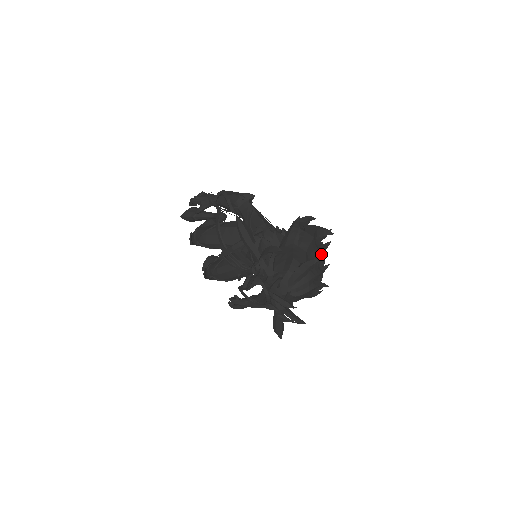
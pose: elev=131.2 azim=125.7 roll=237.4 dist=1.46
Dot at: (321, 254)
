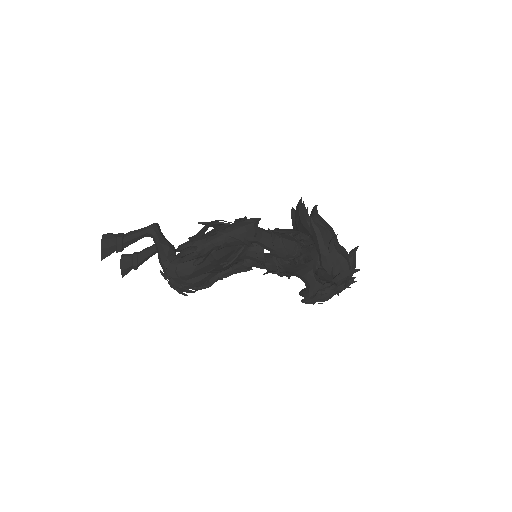
Dot at: occluded
